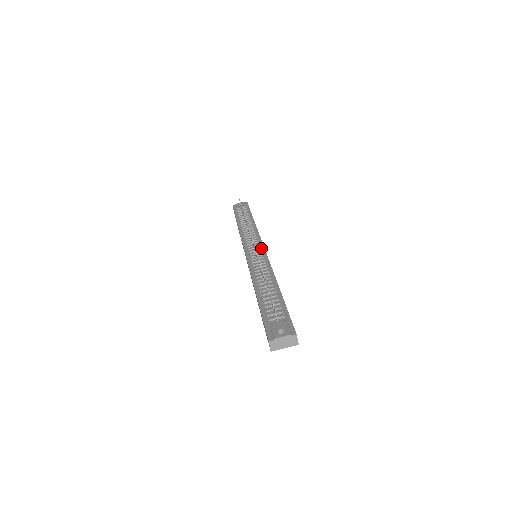
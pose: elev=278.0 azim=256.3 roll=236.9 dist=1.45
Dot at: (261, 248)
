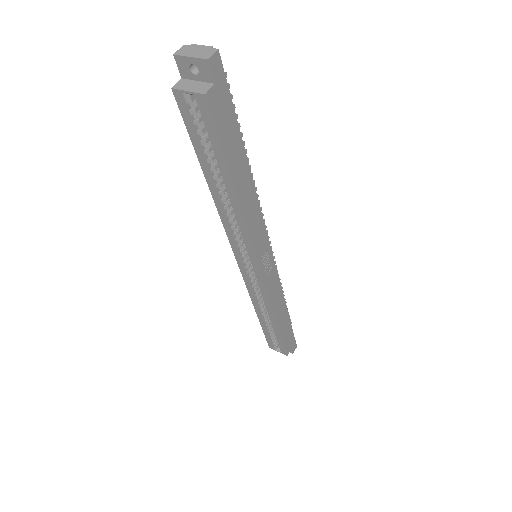
Dot at: occluded
